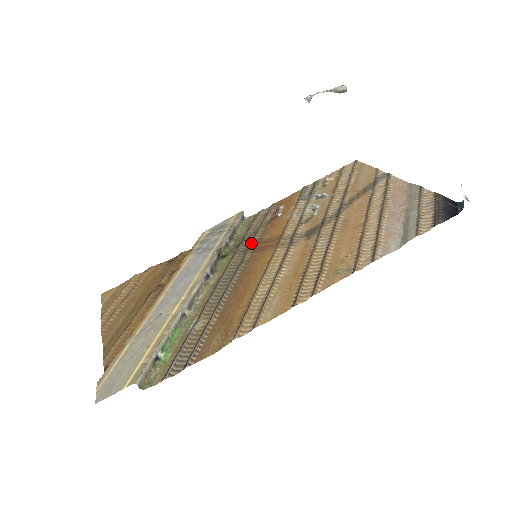
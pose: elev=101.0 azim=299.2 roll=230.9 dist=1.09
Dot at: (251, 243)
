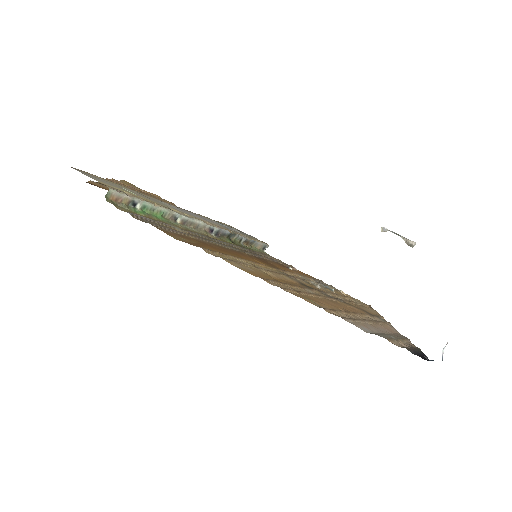
Dot at: occluded
